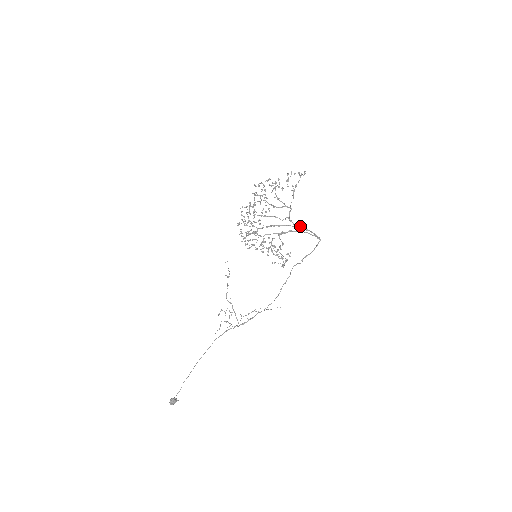
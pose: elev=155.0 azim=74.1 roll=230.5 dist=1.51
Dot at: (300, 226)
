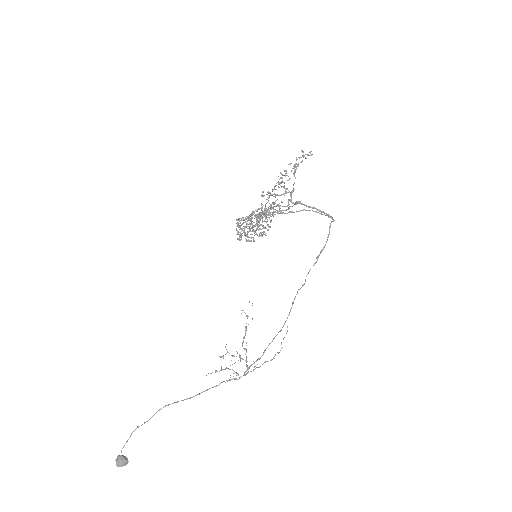
Dot at: (300, 202)
